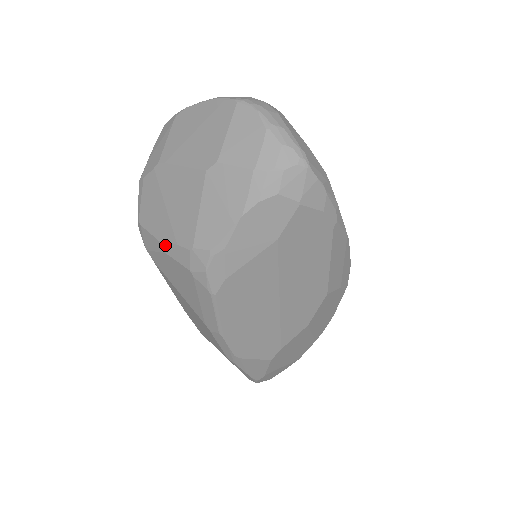
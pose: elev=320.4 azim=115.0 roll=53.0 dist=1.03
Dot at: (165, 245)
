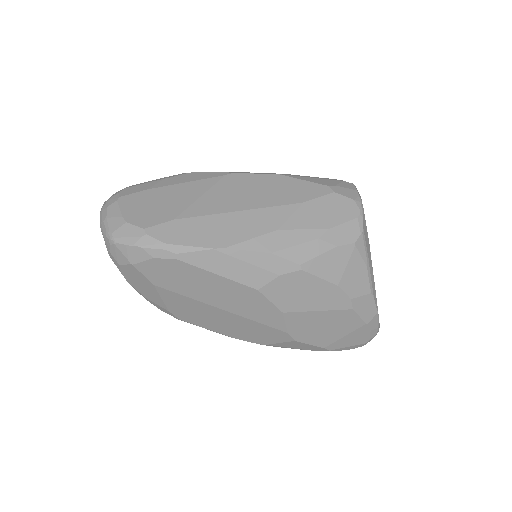
Dot at: occluded
